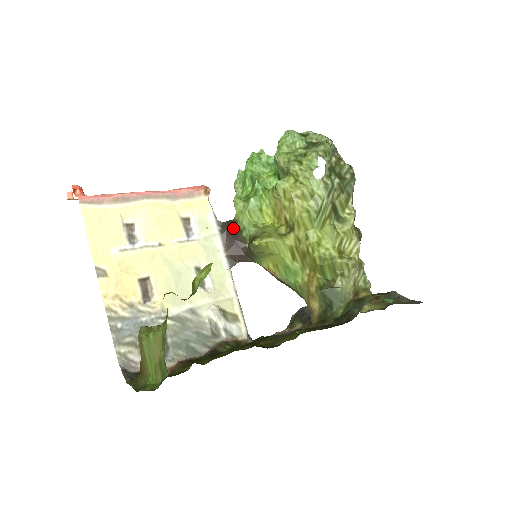
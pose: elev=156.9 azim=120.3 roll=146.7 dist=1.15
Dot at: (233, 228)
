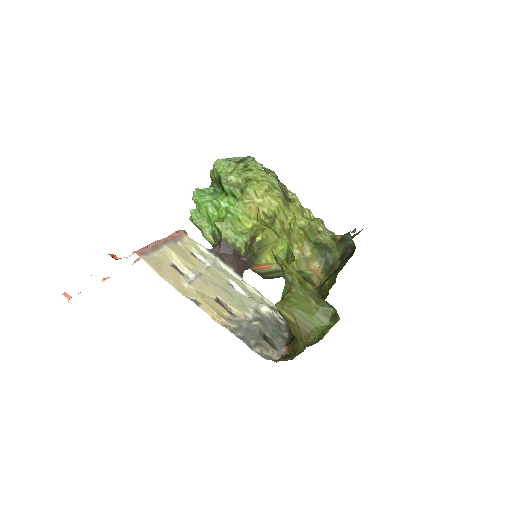
Dot at: (225, 247)
